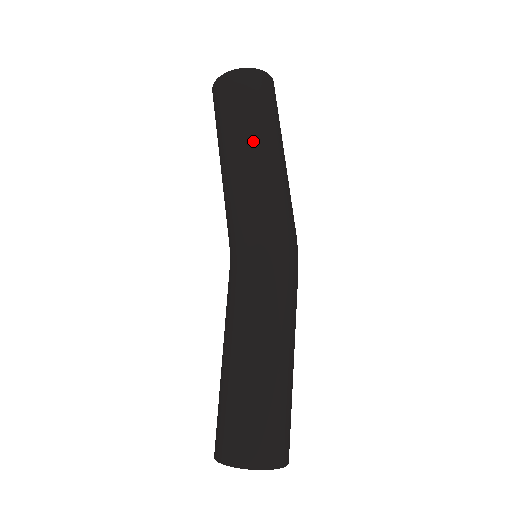
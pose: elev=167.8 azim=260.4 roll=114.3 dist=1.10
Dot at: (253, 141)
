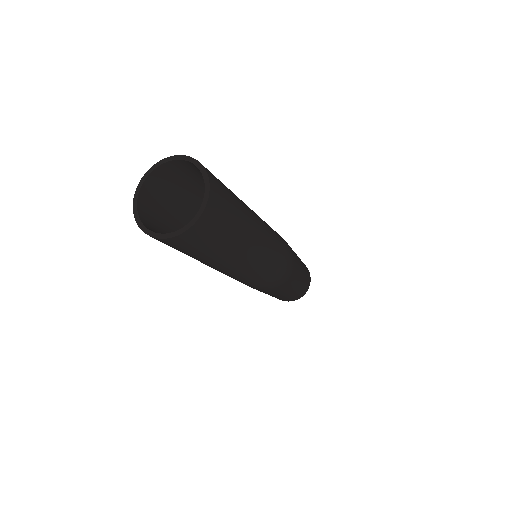
Dot at: (205, 264)
